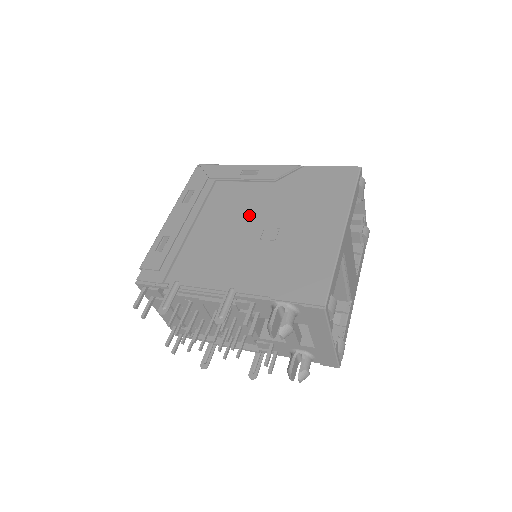
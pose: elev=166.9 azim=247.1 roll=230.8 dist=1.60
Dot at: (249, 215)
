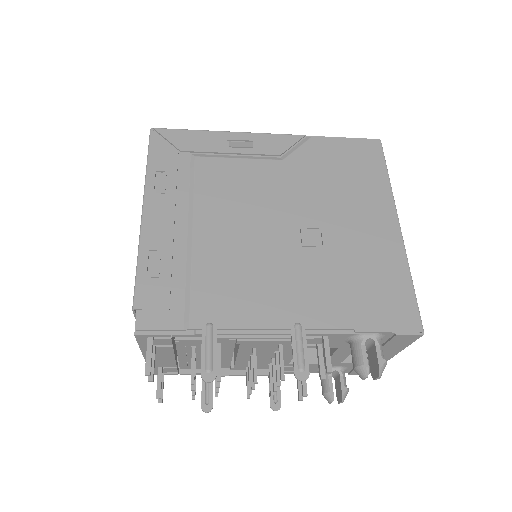
Dot at: (270, 210)
